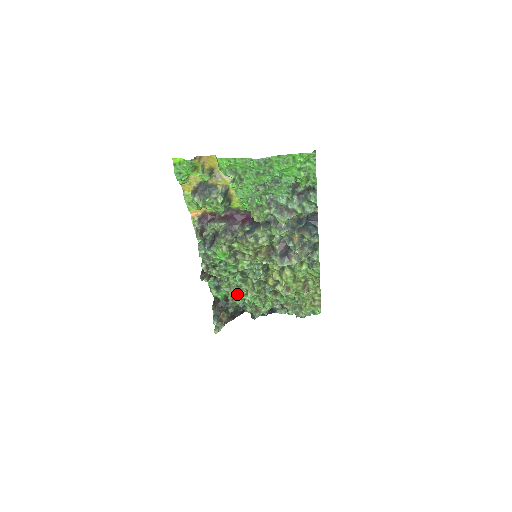
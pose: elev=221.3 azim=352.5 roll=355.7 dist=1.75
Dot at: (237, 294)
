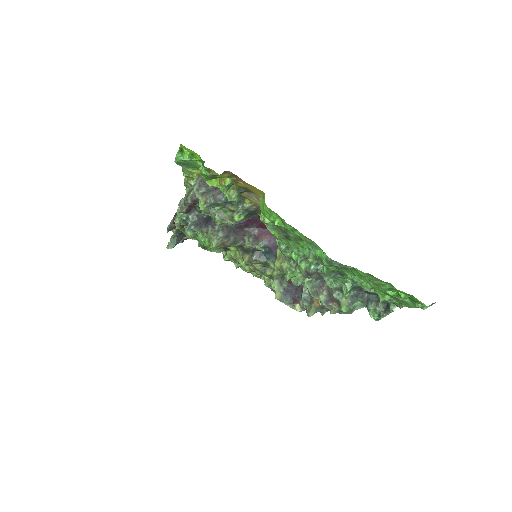
Dot at: occluded
